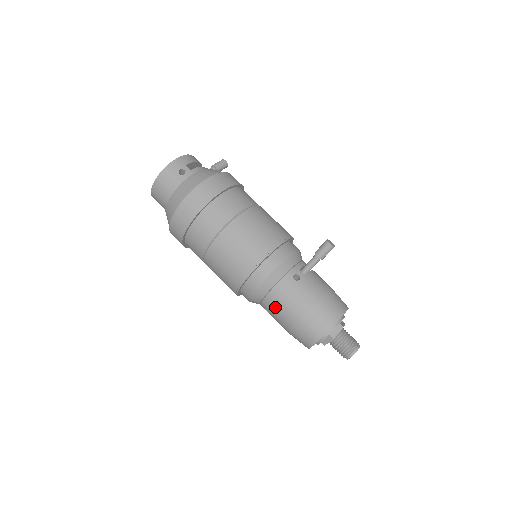
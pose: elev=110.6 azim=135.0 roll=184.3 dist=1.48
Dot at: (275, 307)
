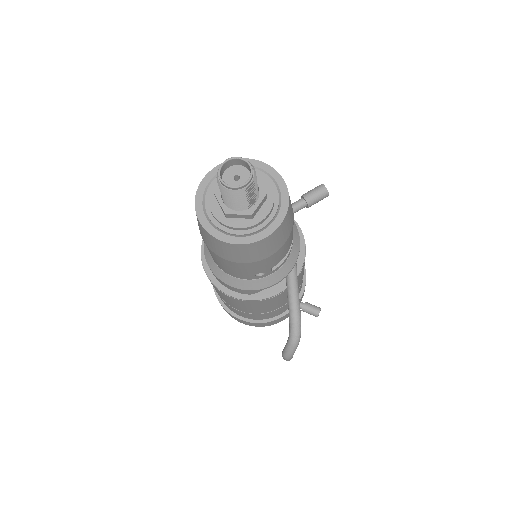
Dot at: occluded
